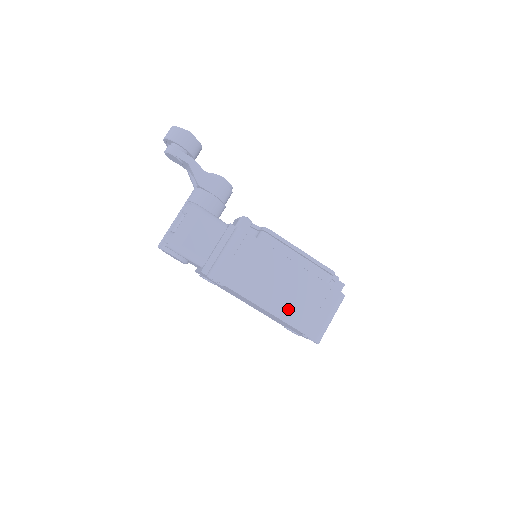
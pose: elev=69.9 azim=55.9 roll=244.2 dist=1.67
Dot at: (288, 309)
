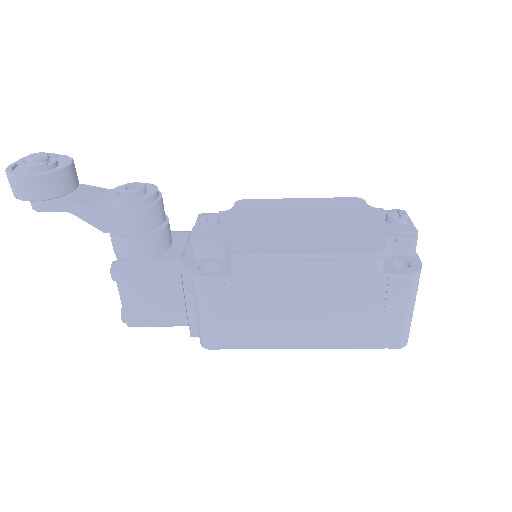
Dot at: (333, 333)
